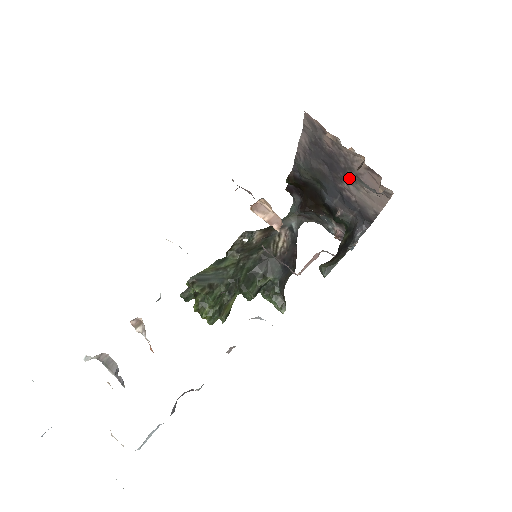
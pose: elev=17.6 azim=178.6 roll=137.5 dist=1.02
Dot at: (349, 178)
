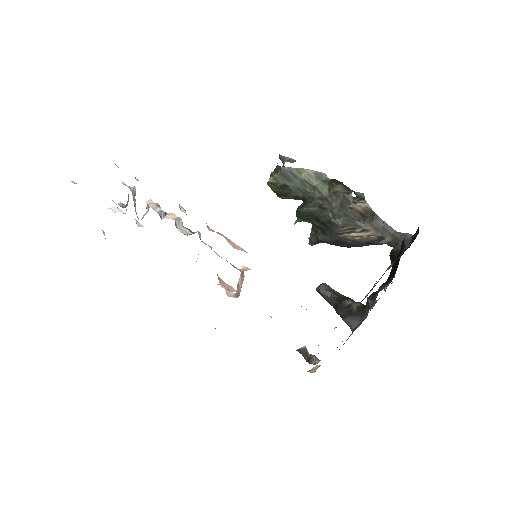
Dot at: occluded
